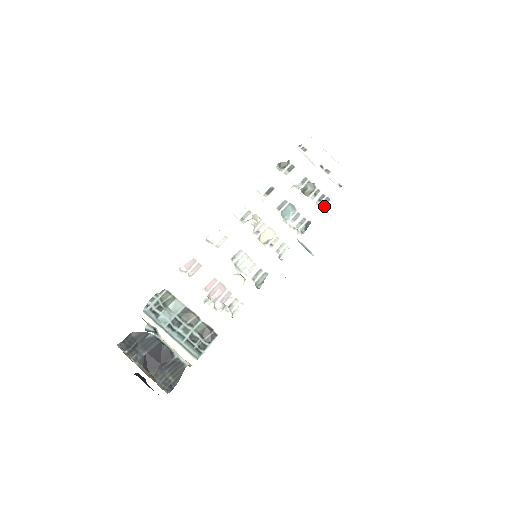
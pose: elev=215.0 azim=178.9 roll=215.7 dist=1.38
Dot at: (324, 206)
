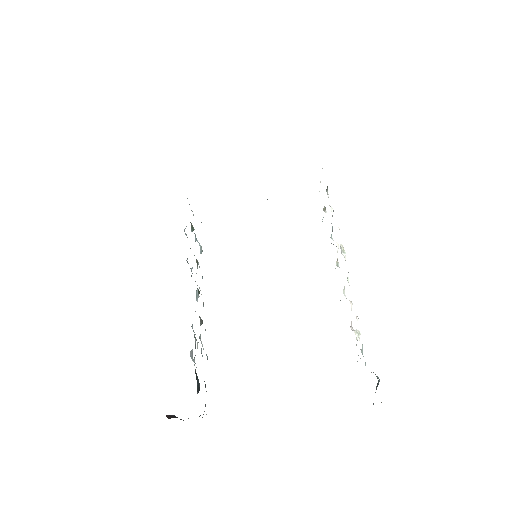
Dot at: (323, 217)
